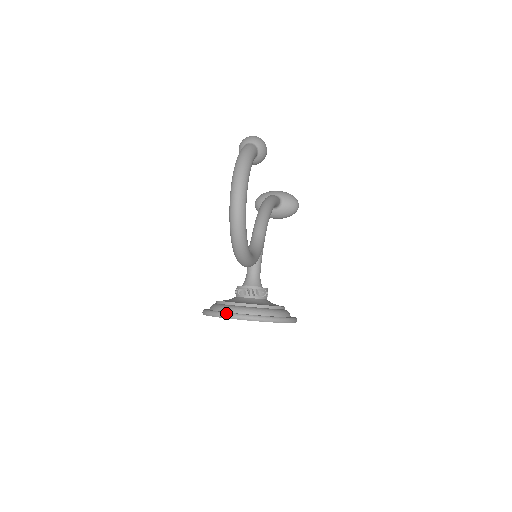
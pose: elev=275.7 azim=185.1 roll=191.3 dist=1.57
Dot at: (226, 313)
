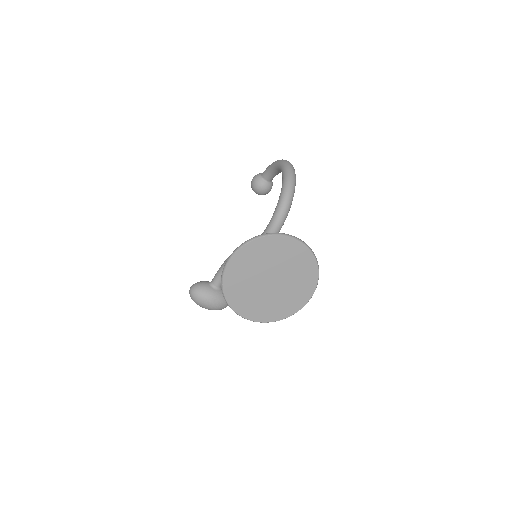
Dot at: (281, 233)
